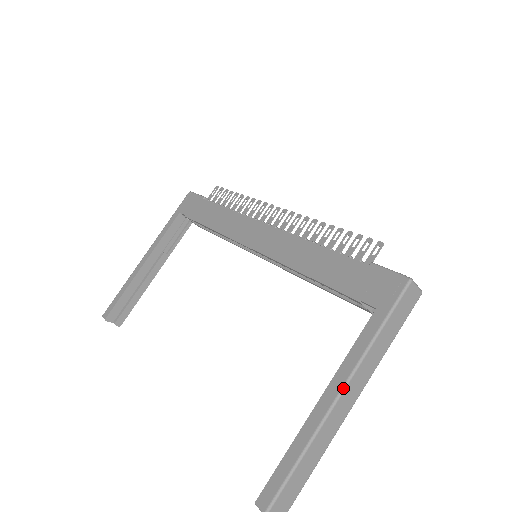
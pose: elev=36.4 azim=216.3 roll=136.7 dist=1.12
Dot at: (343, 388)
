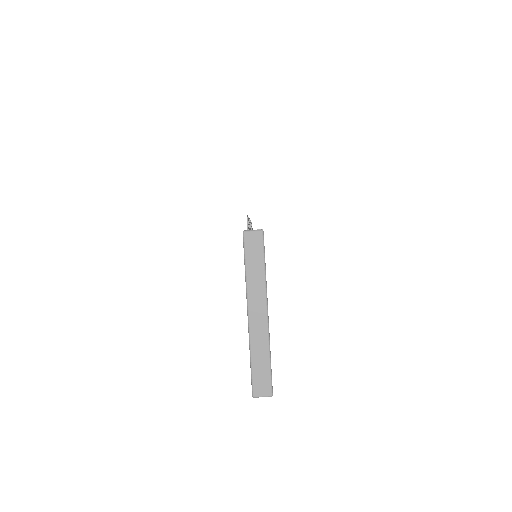
Dot at: (247, 311)
